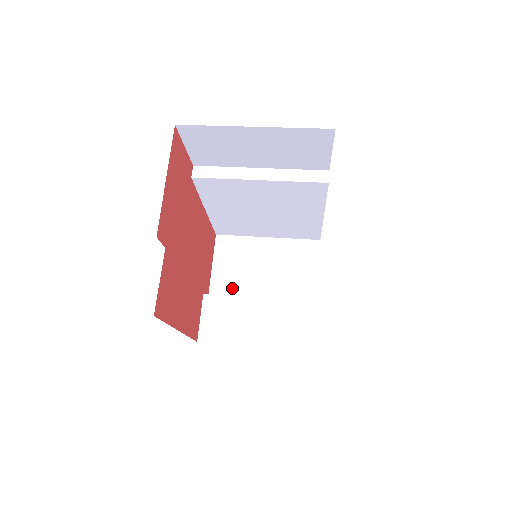
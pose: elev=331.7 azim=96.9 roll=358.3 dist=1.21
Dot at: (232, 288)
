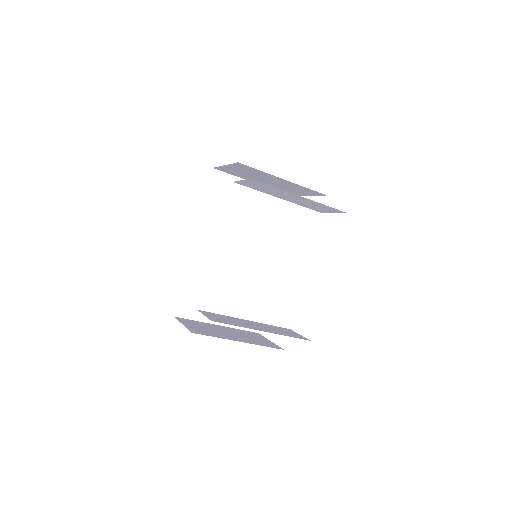
Dot at: (208, 333)
